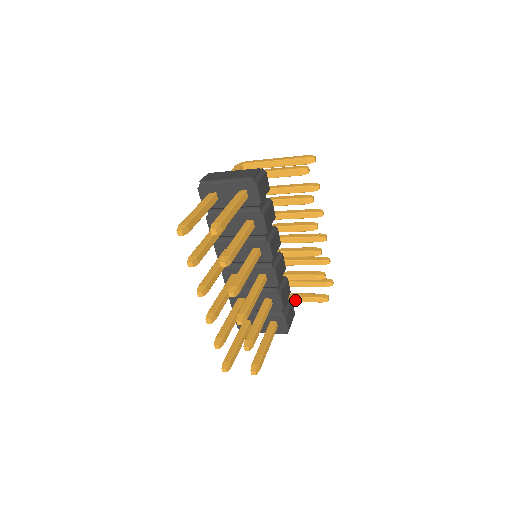
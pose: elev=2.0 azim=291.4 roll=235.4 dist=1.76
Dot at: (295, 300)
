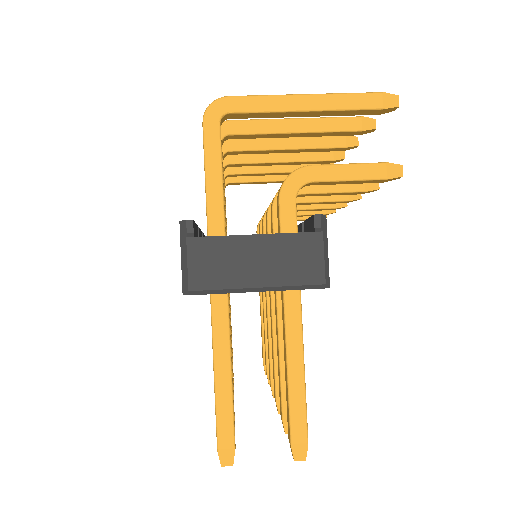
Dot at: occluded
